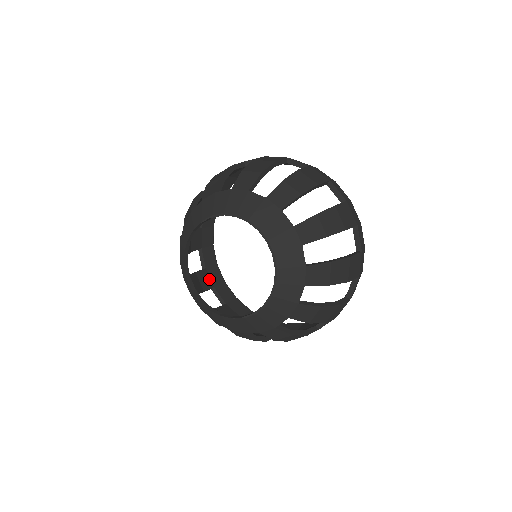
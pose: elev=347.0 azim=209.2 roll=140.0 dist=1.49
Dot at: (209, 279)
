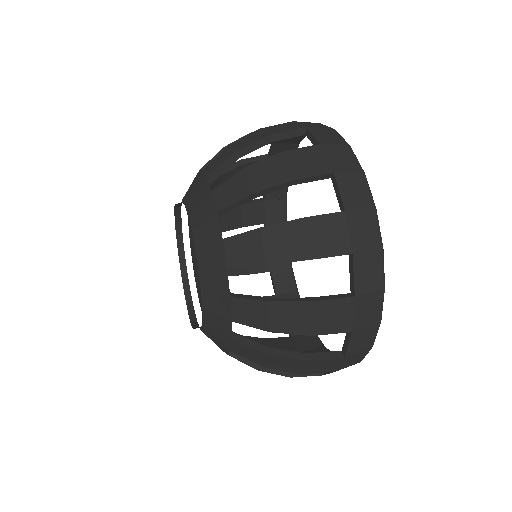
Dot at: occluded
